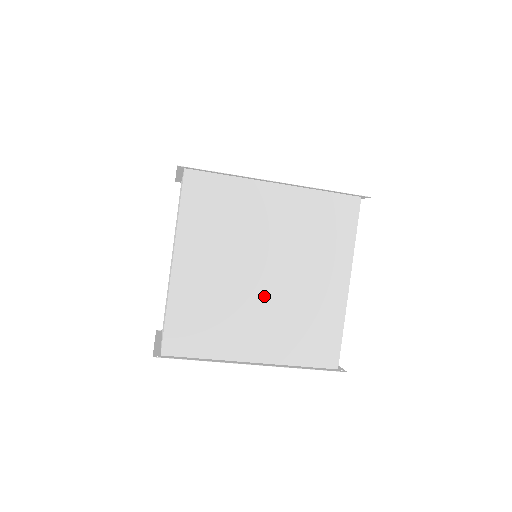
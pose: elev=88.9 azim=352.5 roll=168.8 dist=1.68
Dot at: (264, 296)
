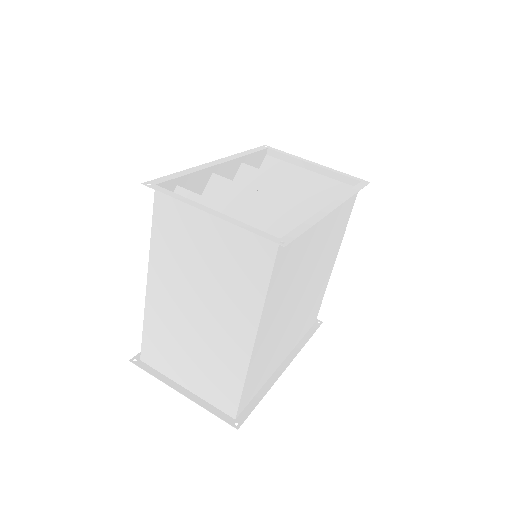
Dot at: (298, 310)
